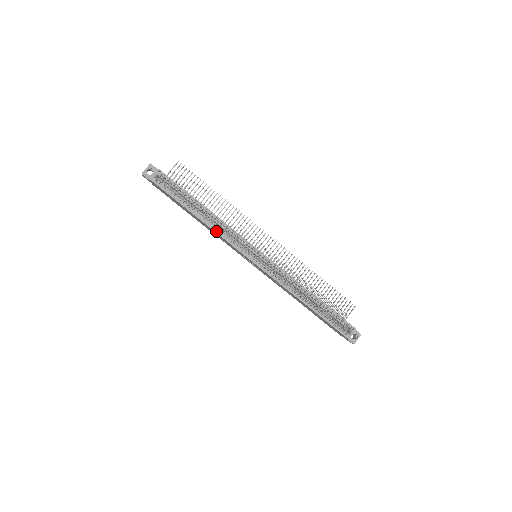
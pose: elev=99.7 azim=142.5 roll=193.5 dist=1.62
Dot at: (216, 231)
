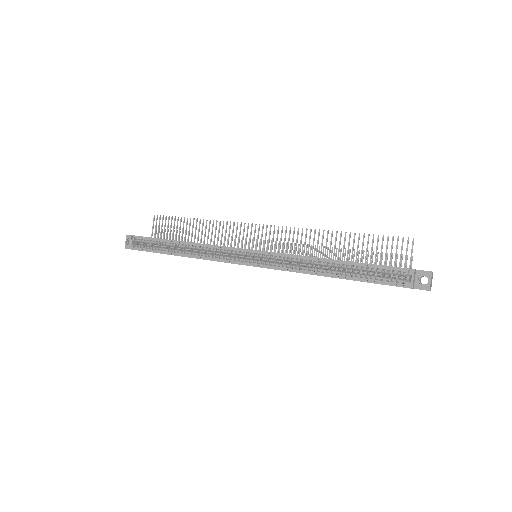
Dot at: (198, 257)
